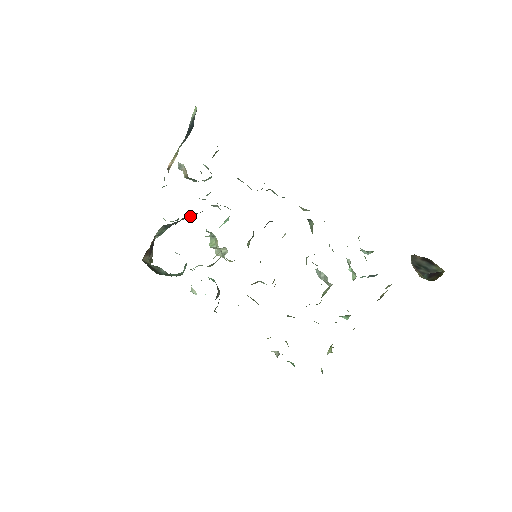
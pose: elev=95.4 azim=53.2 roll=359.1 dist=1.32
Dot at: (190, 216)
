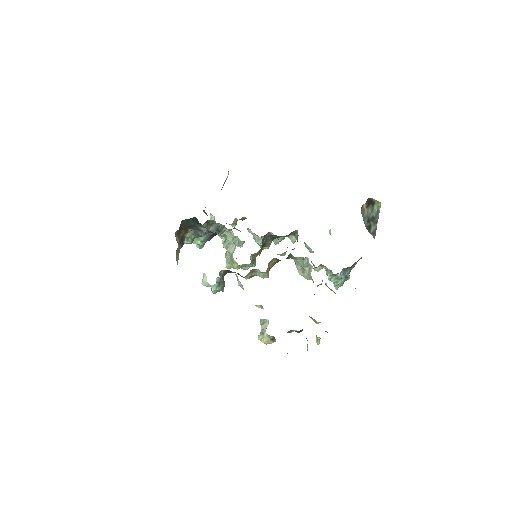
Dot at: (213, 231)
